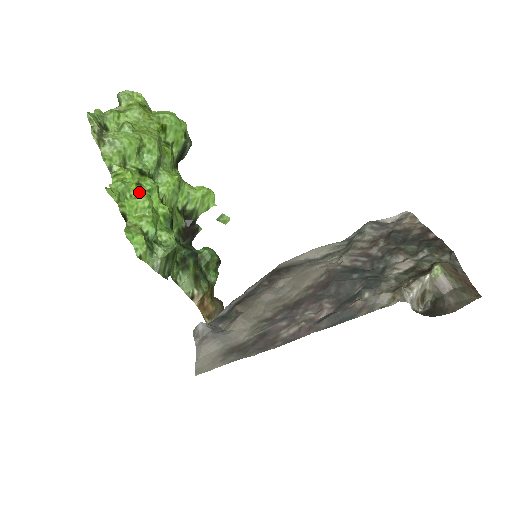
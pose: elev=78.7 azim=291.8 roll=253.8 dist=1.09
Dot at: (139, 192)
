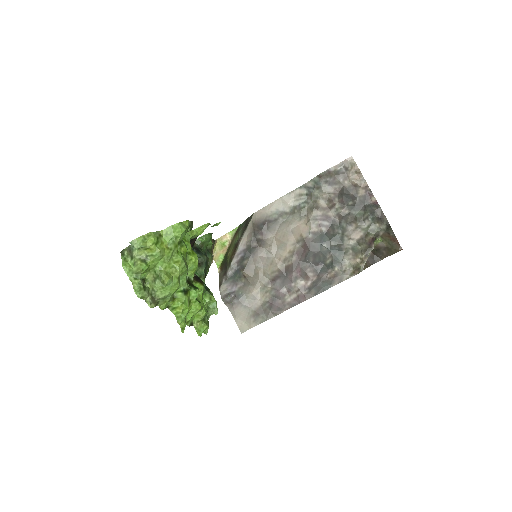
Dot at: (193, 307)
